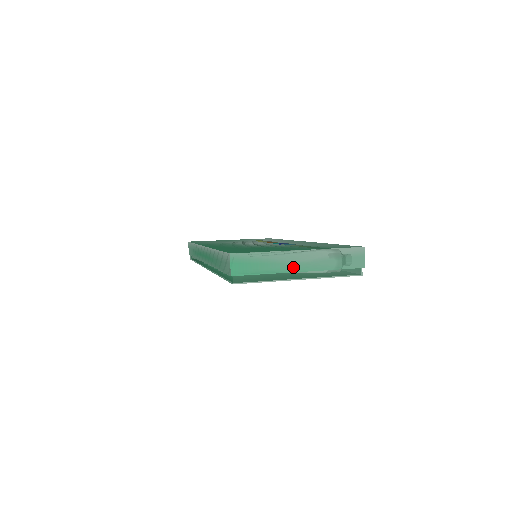
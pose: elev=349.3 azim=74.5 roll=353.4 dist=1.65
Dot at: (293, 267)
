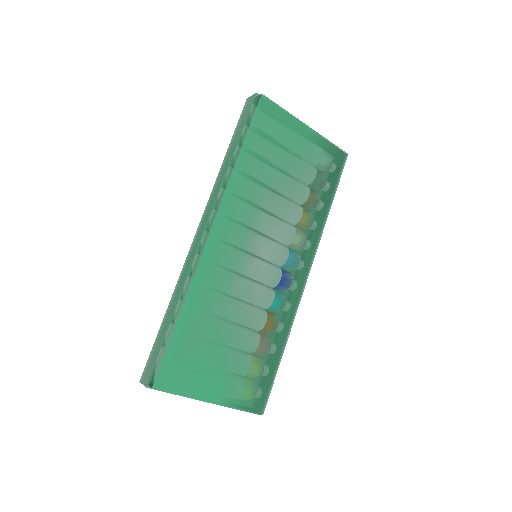
Dot at: occluded
